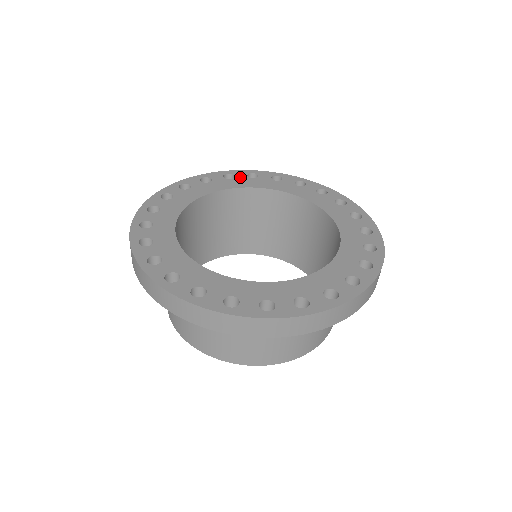
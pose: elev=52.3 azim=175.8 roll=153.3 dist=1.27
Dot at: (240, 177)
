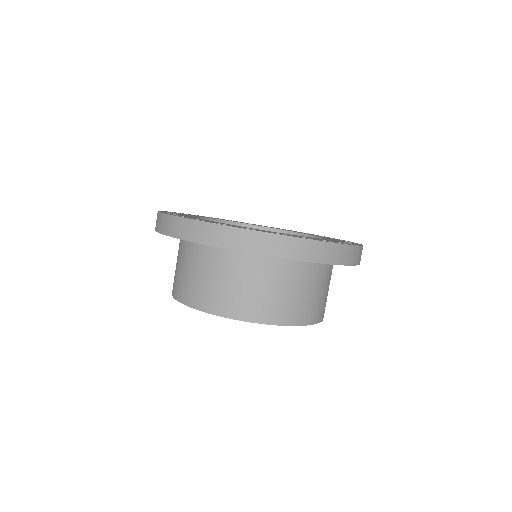
Dot at: occluded
